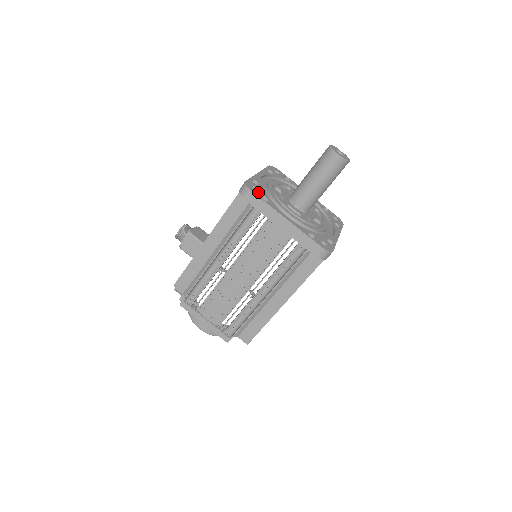
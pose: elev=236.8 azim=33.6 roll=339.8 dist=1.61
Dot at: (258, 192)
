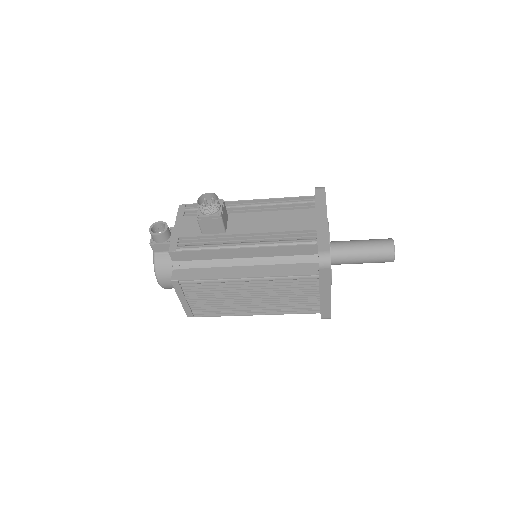
Dot at: occluded
